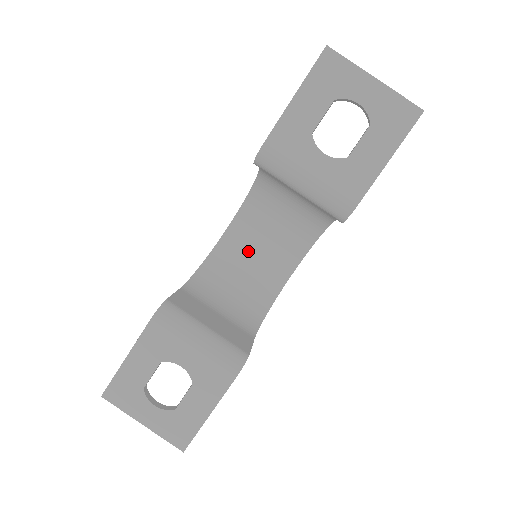
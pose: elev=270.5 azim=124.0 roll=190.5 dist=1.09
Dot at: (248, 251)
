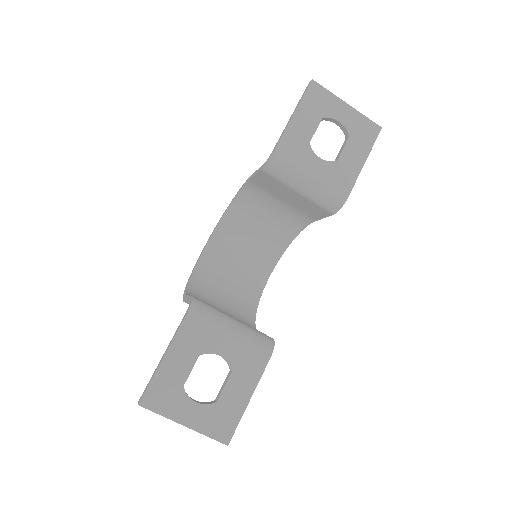
Dot at: (227, 265)
